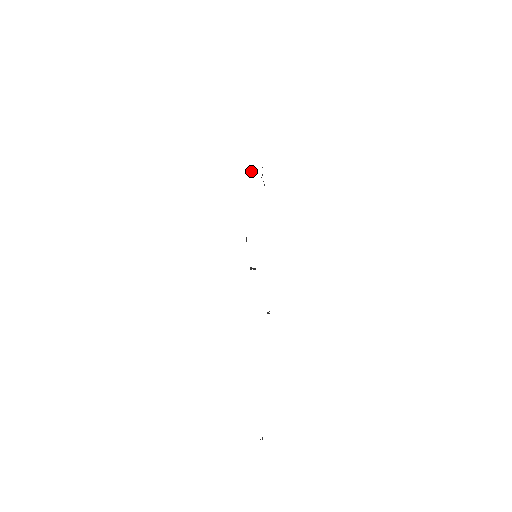
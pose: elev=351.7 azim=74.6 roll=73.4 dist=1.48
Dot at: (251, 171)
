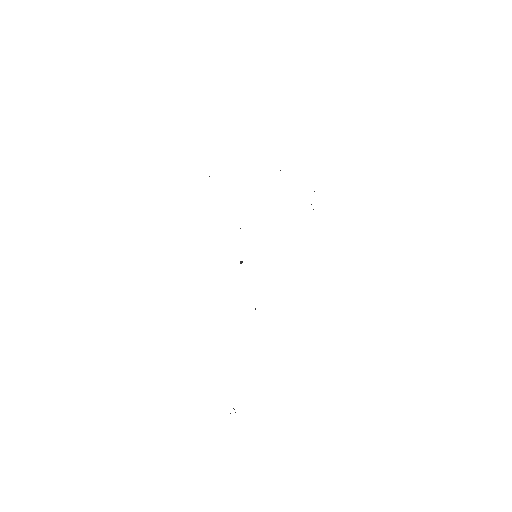
Dot at: occluded
